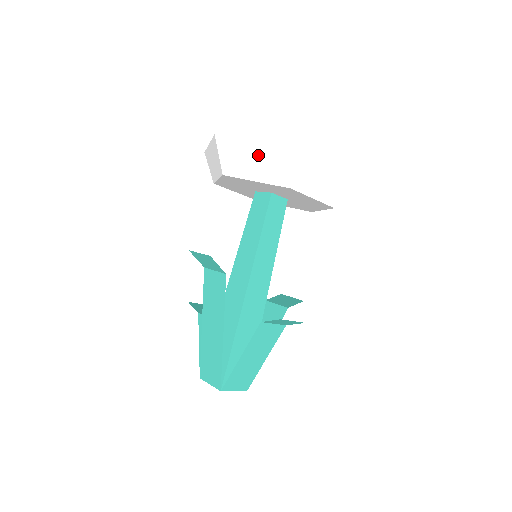
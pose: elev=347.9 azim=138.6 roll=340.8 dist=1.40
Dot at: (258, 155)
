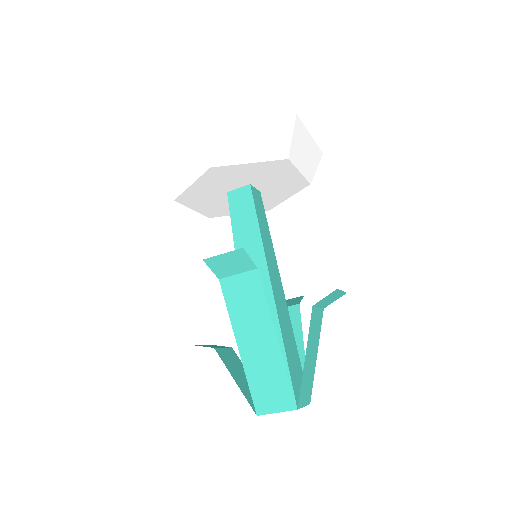
Dot at: (247, 133)
